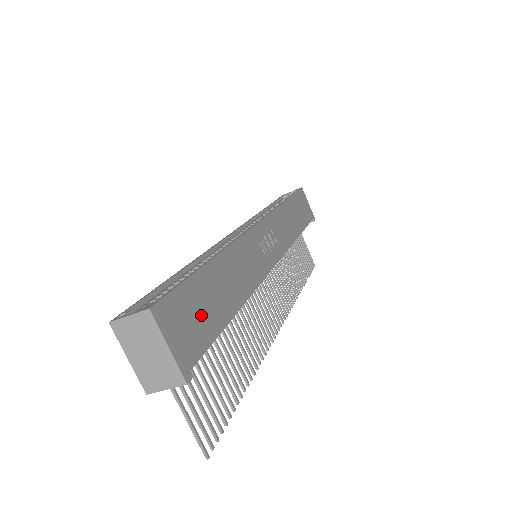
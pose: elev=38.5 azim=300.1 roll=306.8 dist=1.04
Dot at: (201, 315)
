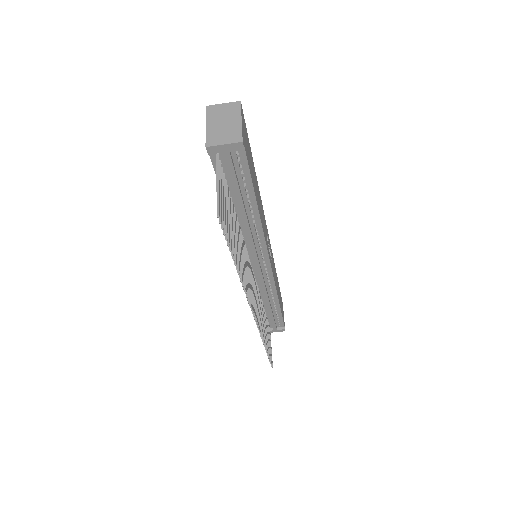
Dot at: (250, 158)
